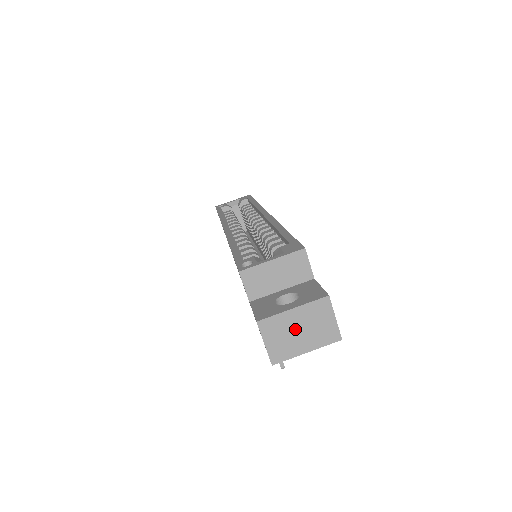
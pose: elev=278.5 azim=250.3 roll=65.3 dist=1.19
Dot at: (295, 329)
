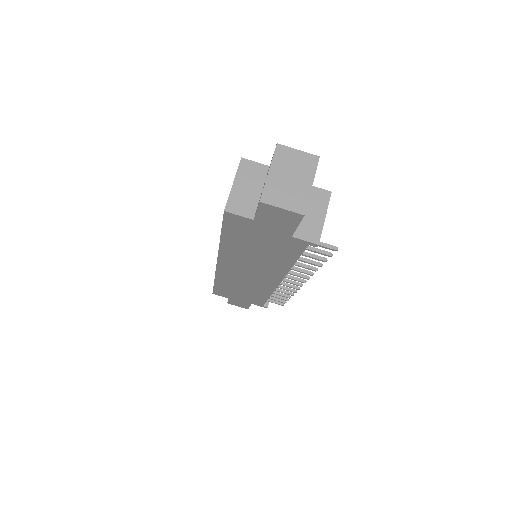
Dot at: (286, 181)
